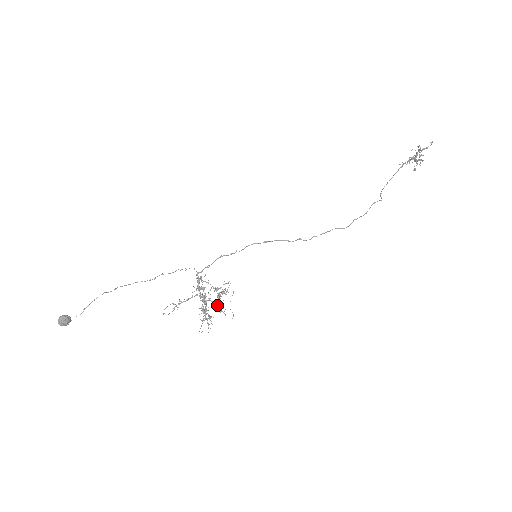
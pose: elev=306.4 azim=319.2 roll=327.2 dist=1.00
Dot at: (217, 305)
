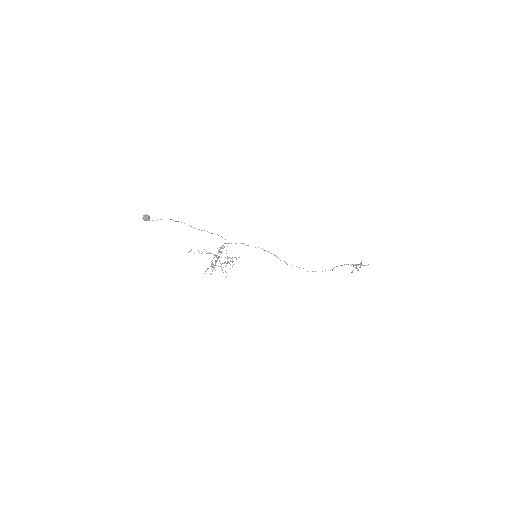
Dot at: (221, 266)
